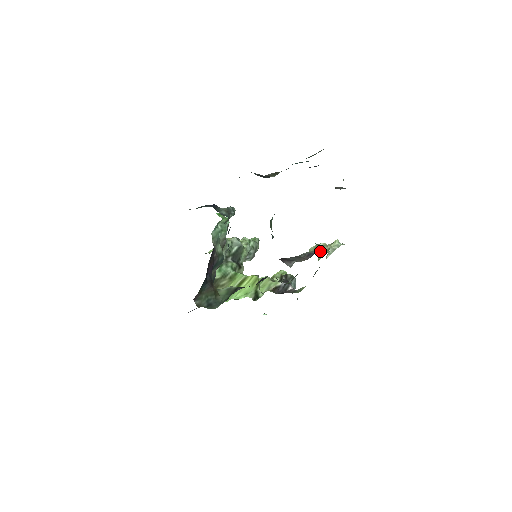
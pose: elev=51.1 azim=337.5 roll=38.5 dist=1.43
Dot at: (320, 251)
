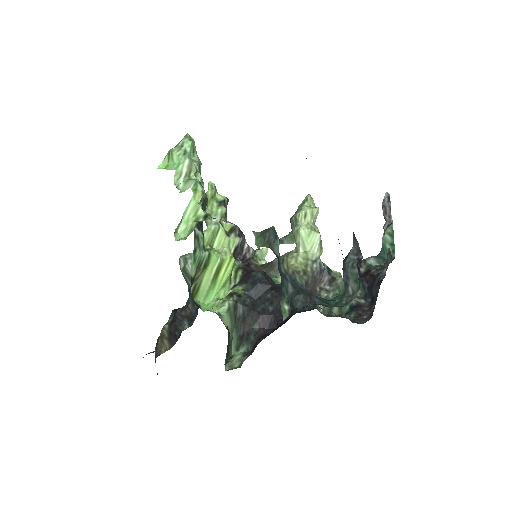
Dot at: (320, 251)
